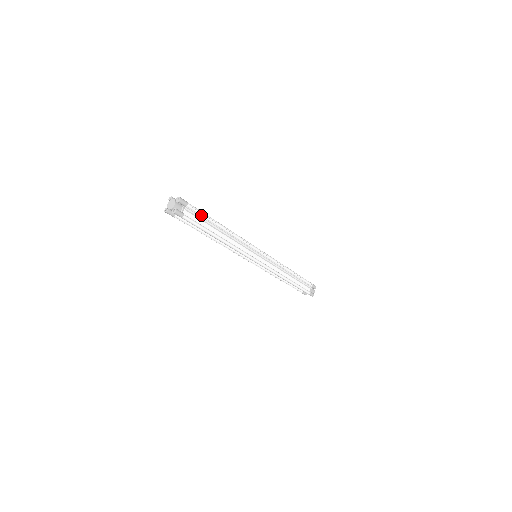
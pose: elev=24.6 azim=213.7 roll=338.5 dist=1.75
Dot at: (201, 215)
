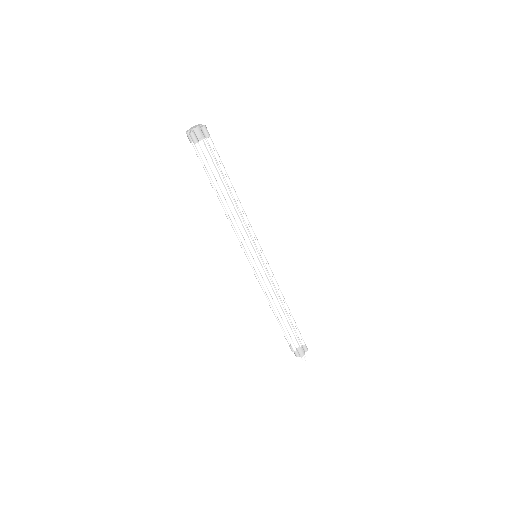
Dot at: (217, 160)
